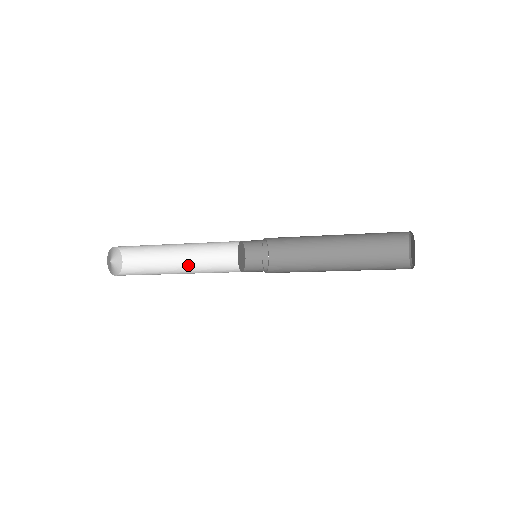
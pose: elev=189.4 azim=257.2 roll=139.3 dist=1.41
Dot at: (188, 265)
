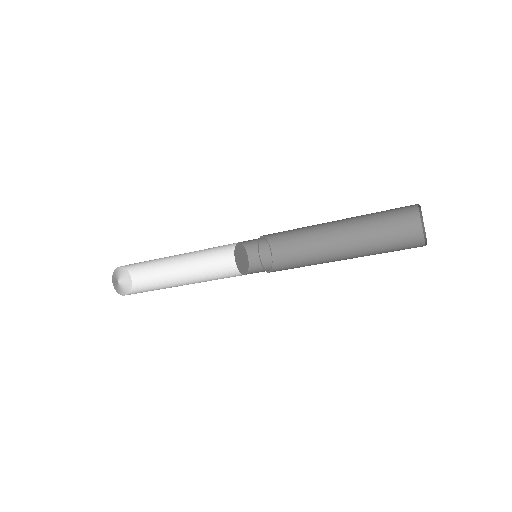
Dot at: (192, 266)
